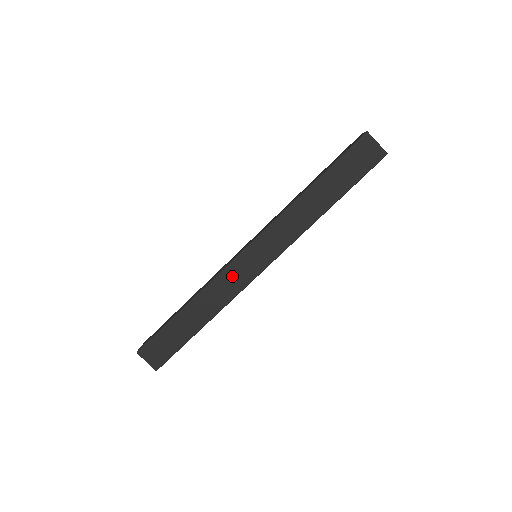
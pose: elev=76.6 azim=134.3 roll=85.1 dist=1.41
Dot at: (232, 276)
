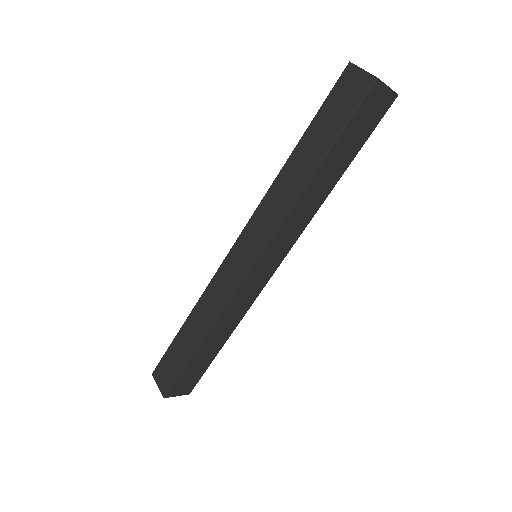
Dot at: (223, 279)
